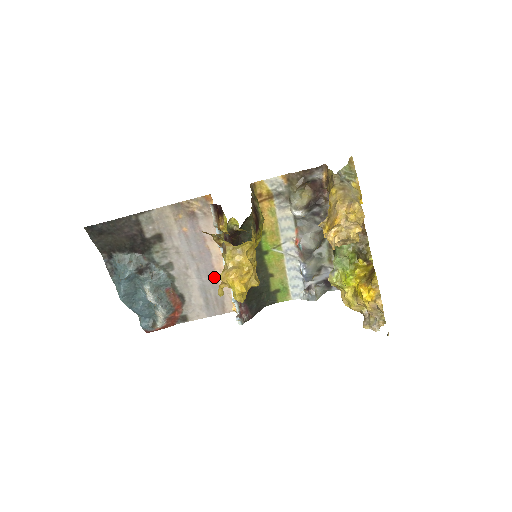
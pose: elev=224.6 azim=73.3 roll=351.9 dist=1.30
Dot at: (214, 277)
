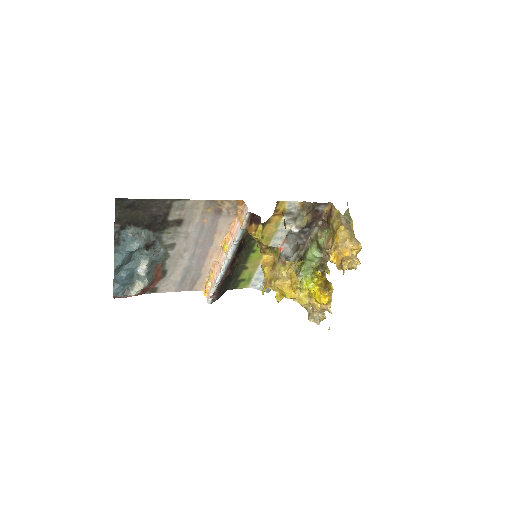
Dot at: (202, 262)
